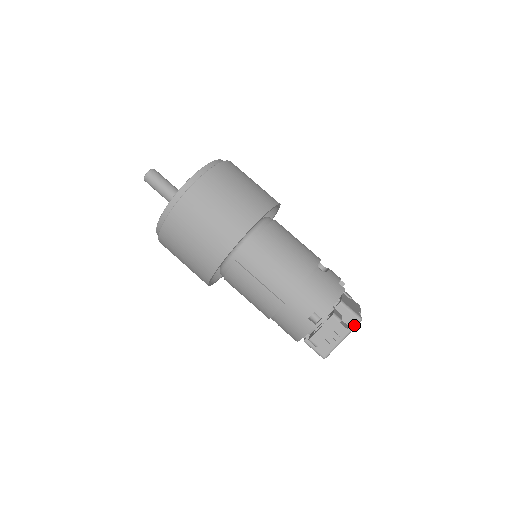
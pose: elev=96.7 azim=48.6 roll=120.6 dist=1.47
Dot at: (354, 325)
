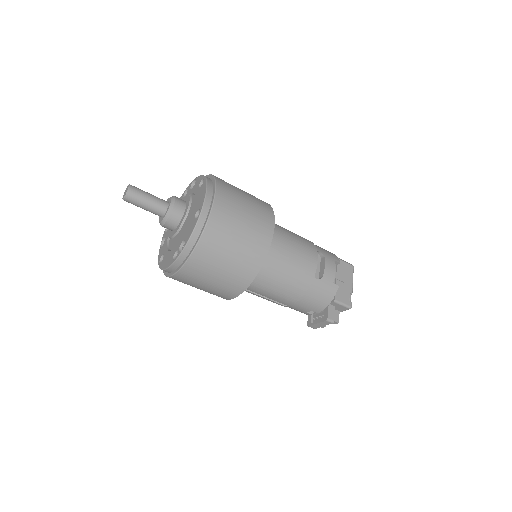
Dot at: (345, 310)
